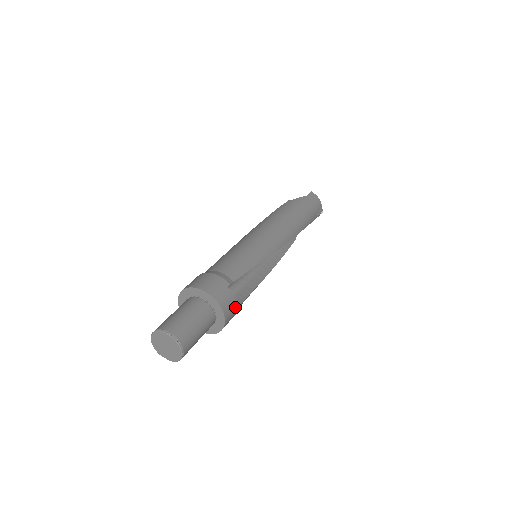
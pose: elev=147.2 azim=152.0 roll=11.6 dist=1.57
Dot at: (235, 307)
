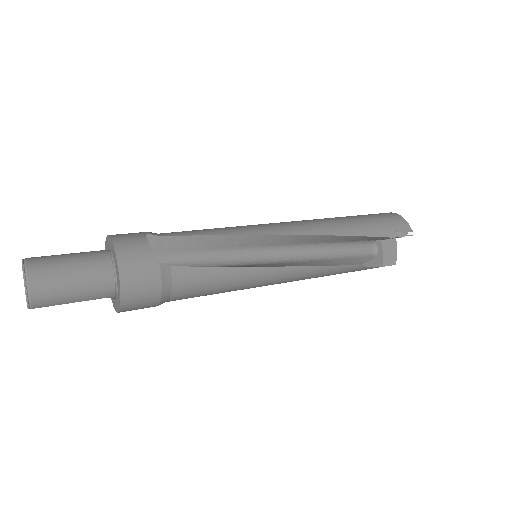
Dot at: (147, 258)
